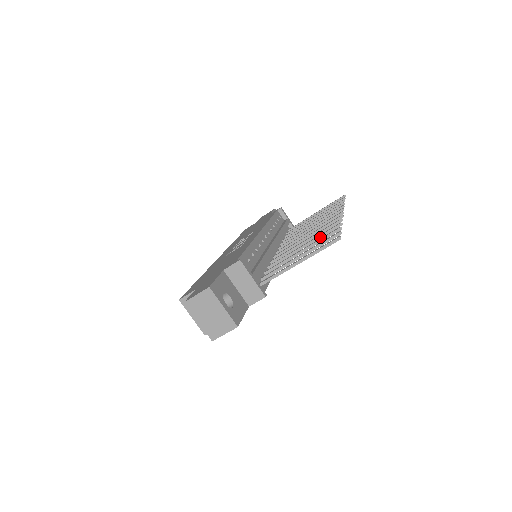
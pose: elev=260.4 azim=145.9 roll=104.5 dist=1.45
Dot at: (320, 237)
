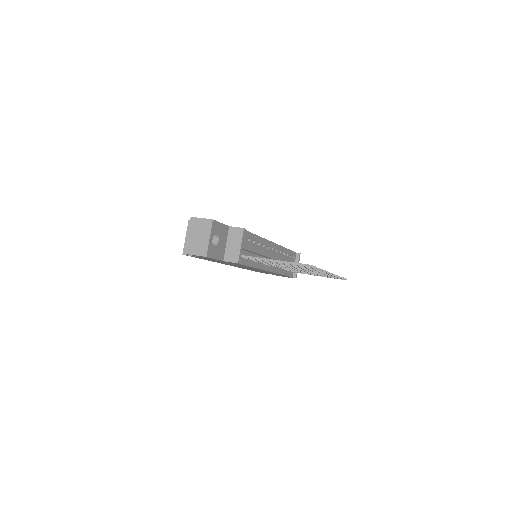
Dot at: (303, 268)
